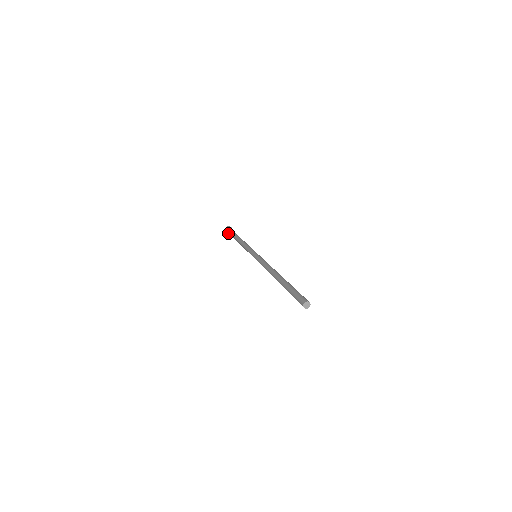
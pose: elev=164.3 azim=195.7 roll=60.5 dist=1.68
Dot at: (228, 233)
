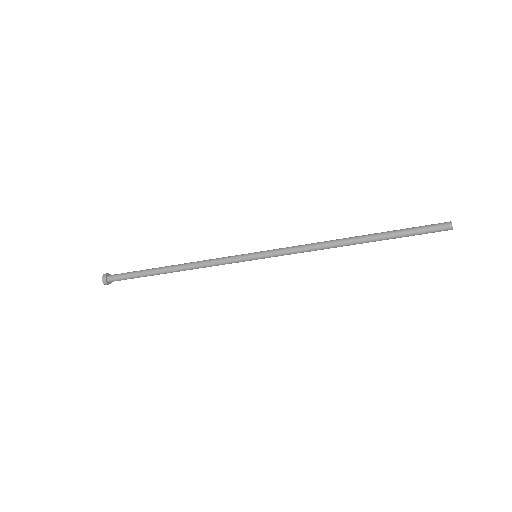
Dot at: (106, 280)
